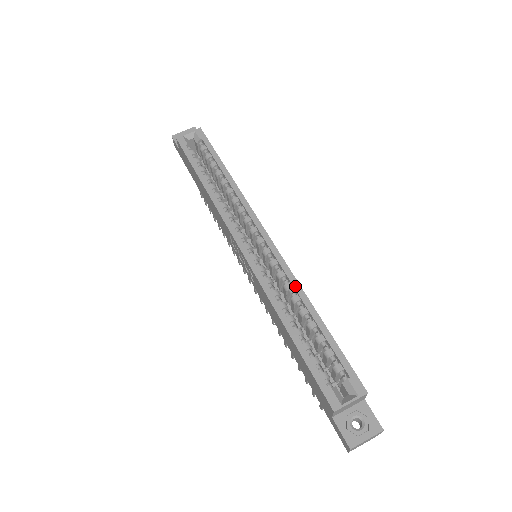
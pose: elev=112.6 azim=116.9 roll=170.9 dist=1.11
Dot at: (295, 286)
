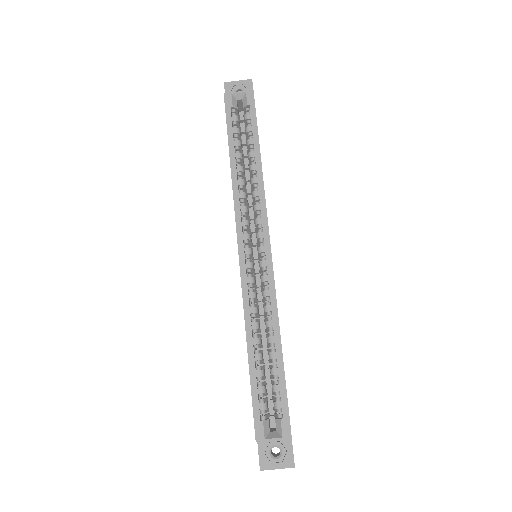
Dot at: (273, 312)
